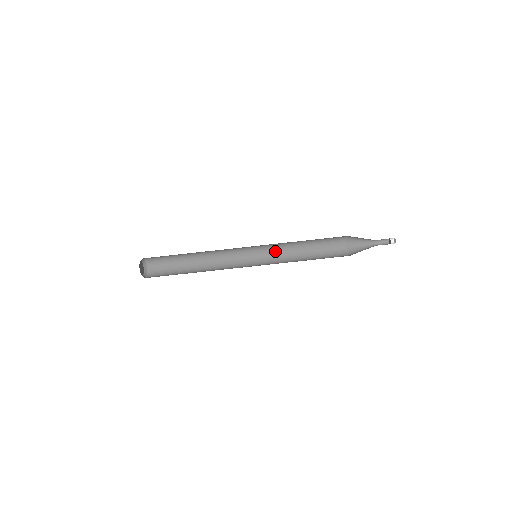
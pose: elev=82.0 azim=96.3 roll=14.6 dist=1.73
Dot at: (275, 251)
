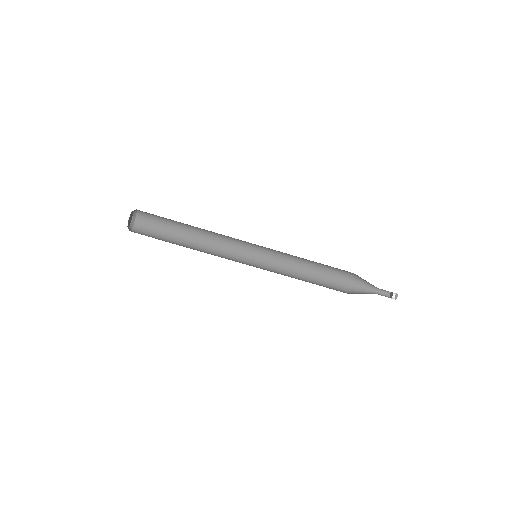
Dot at: (279, 251)
